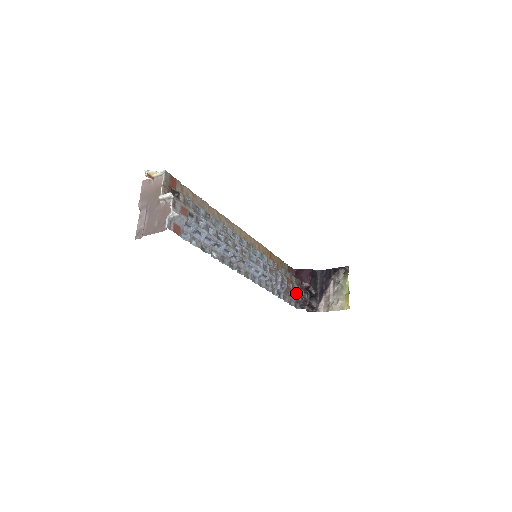
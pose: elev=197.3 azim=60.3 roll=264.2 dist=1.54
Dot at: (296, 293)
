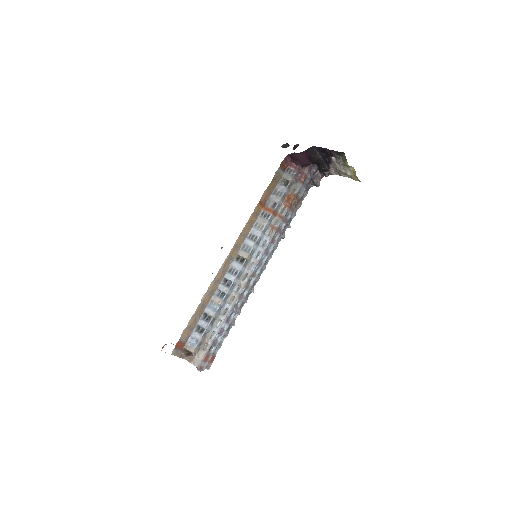
Dot at: occluded
